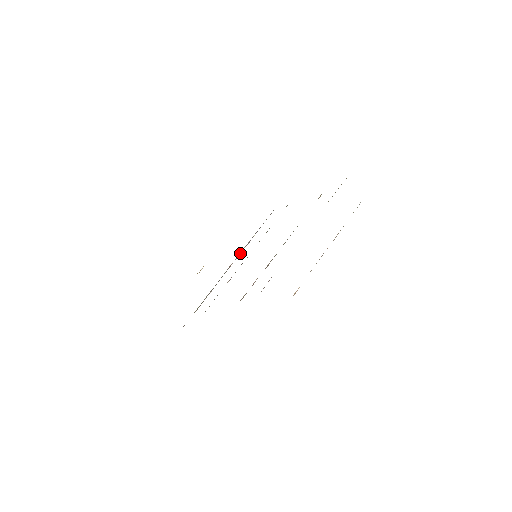
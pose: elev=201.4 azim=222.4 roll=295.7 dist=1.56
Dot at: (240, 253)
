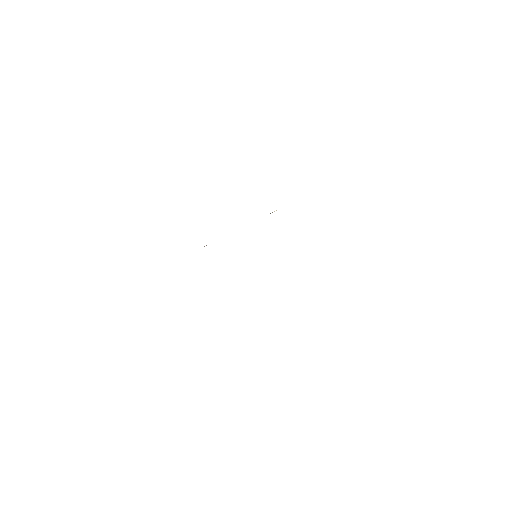
Dot at: occluded
